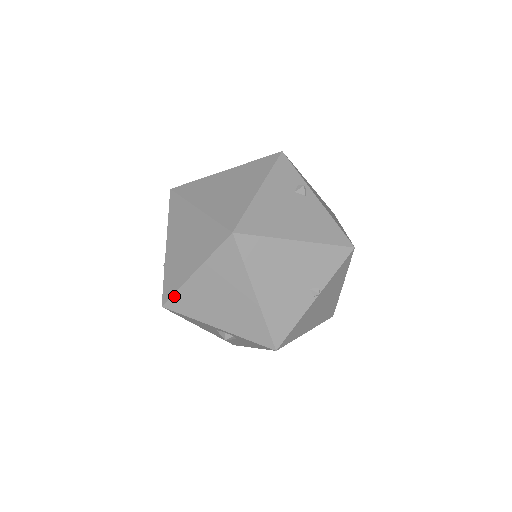
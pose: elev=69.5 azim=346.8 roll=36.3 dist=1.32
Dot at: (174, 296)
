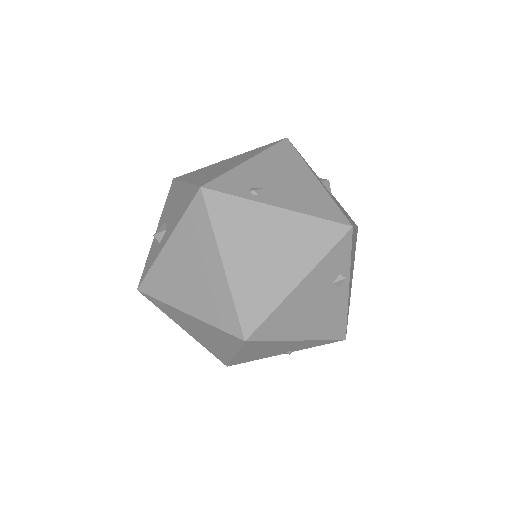
Dot at: (155, 299)
